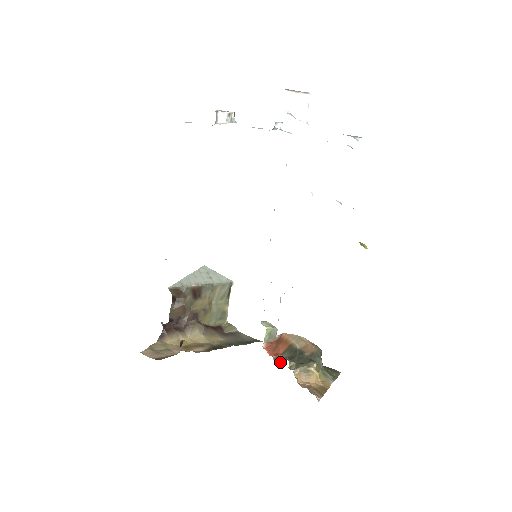
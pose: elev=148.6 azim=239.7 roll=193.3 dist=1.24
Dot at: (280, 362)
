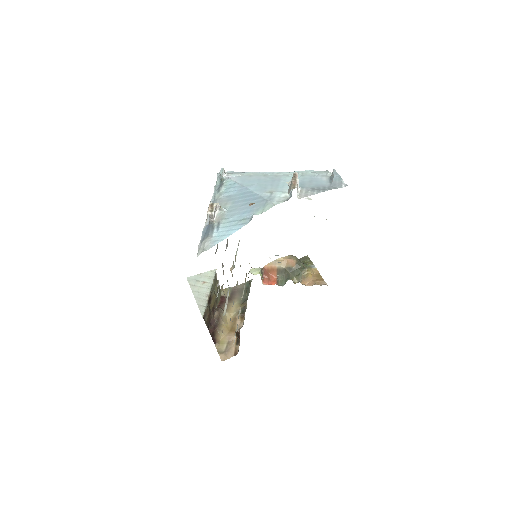
Dot at: (283, 283)
